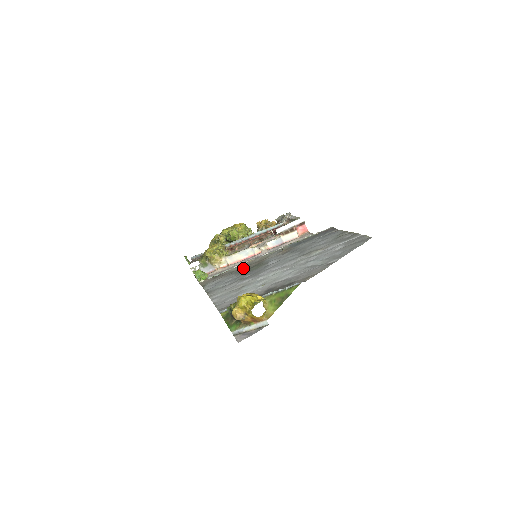
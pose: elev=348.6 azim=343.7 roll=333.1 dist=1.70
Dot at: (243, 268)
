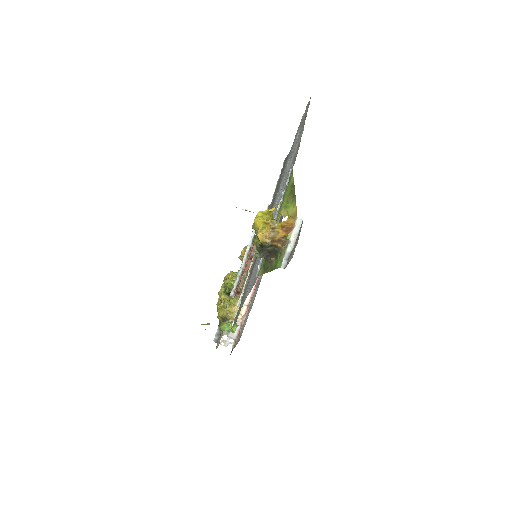
Dot at: occluded
